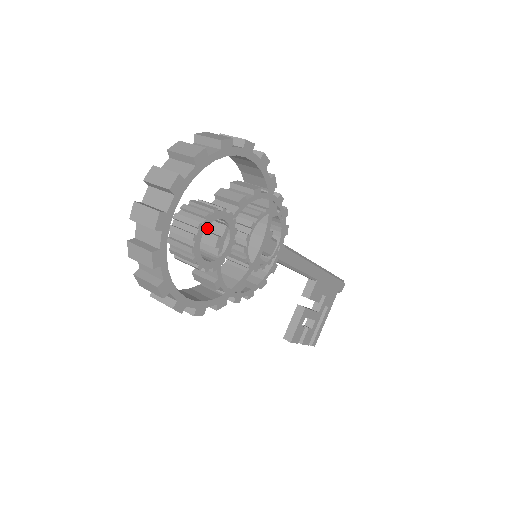
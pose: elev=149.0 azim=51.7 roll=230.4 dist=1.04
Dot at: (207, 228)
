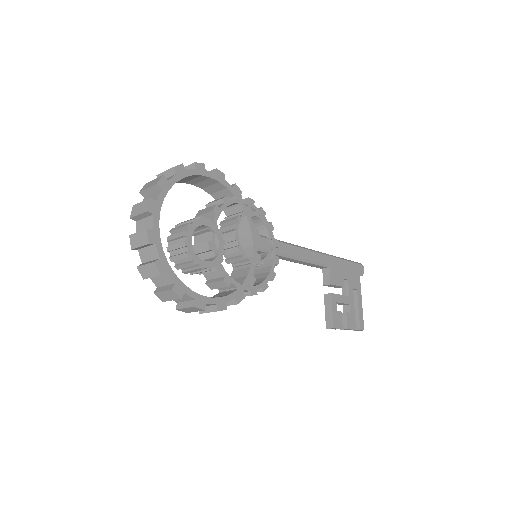
Dot at: (199, 242)
